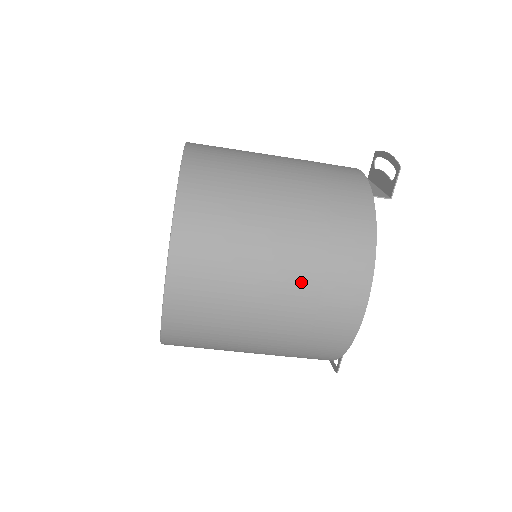
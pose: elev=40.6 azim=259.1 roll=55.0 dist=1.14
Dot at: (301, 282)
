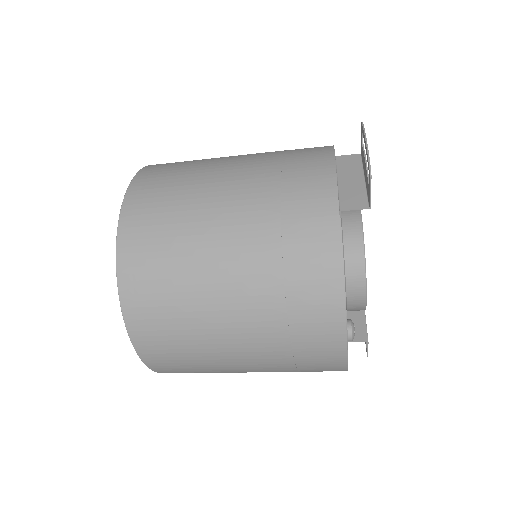
Dot at: (265, 336)
